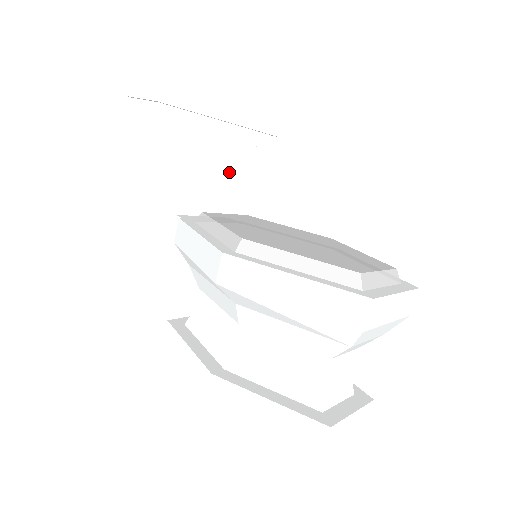
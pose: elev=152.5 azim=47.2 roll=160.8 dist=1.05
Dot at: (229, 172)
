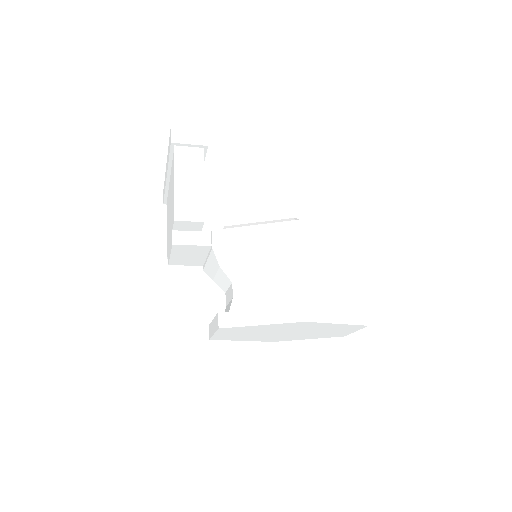
Dot at: occluded
